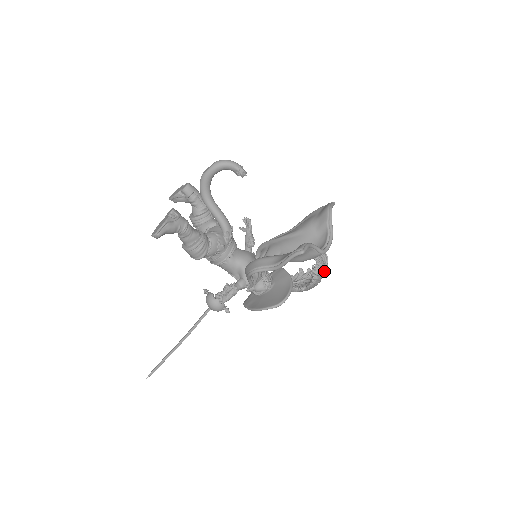
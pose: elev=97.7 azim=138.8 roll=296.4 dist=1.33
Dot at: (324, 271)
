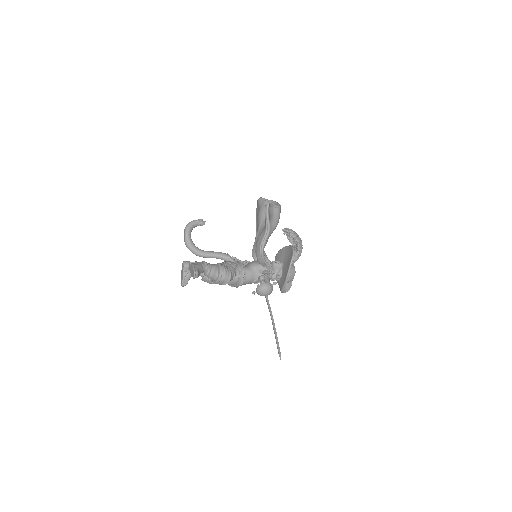
Dot at: occluded
